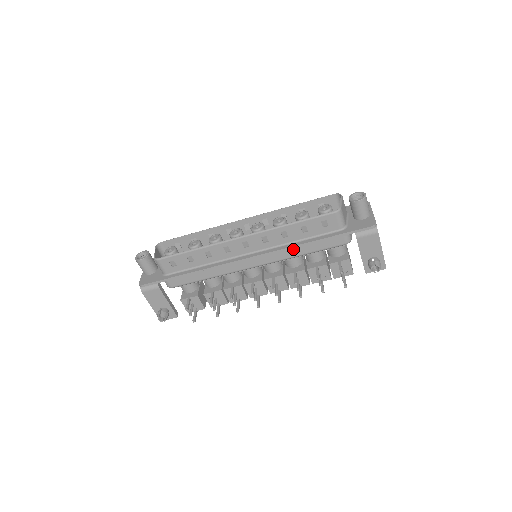
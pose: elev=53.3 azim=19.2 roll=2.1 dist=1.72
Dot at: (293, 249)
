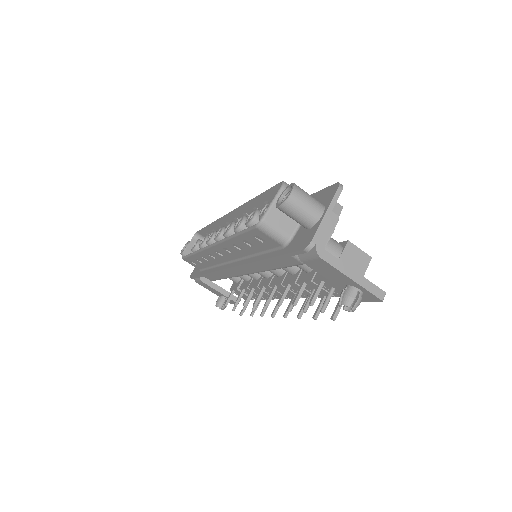
Dot at: occluded
